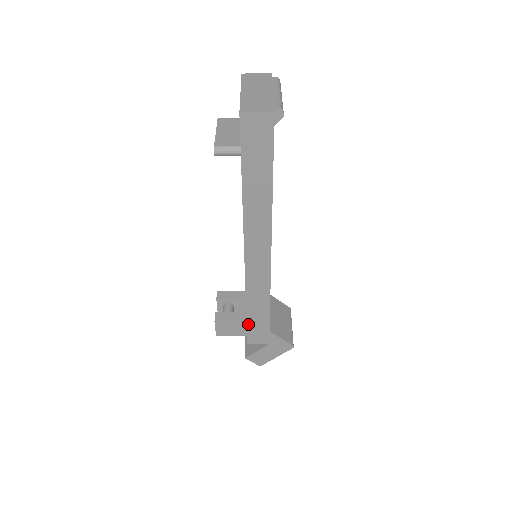
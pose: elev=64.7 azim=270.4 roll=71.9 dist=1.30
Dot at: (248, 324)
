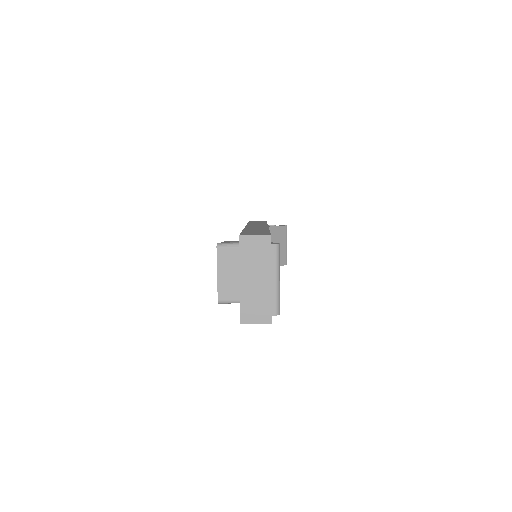
Dot at: occluded
